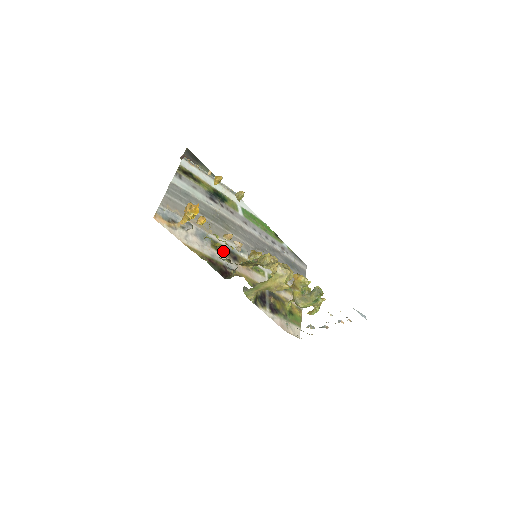
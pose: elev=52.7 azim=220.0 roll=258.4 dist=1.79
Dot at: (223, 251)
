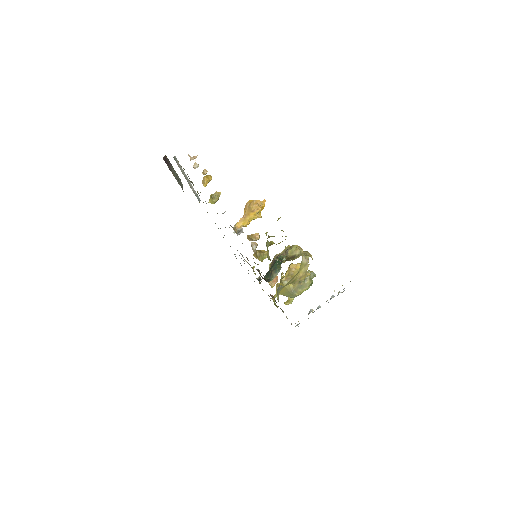
Dot at: occluded
